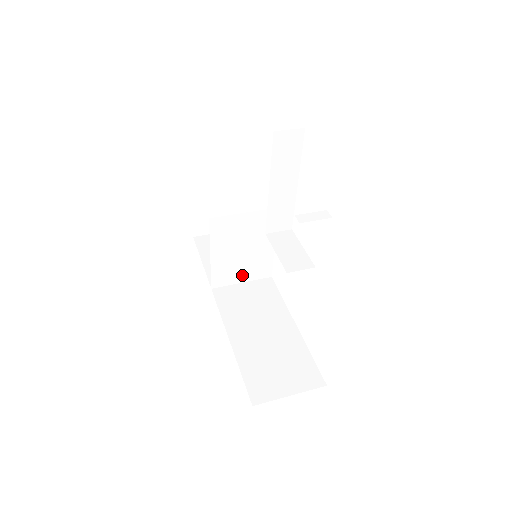
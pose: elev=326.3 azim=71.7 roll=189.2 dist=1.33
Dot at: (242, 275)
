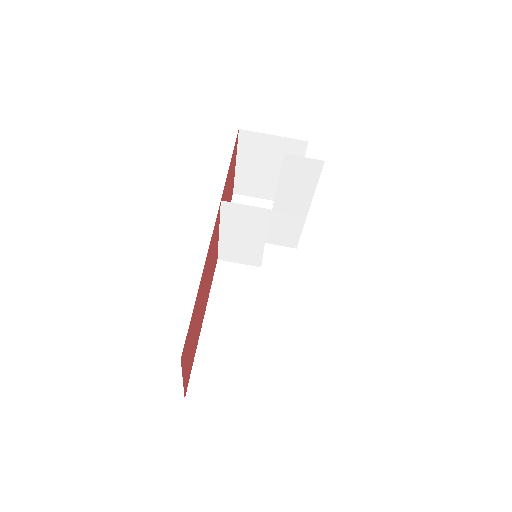
Dot at: (251, 259)
